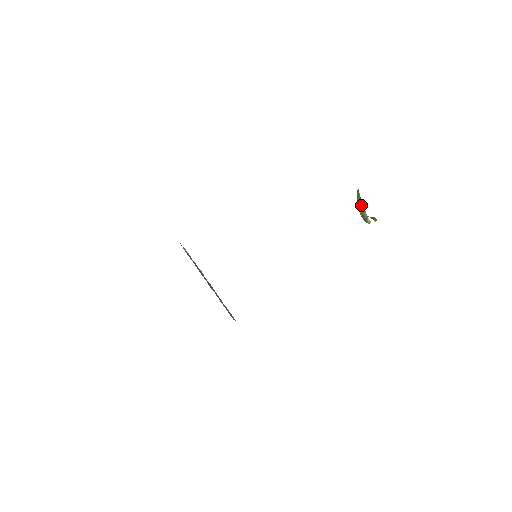
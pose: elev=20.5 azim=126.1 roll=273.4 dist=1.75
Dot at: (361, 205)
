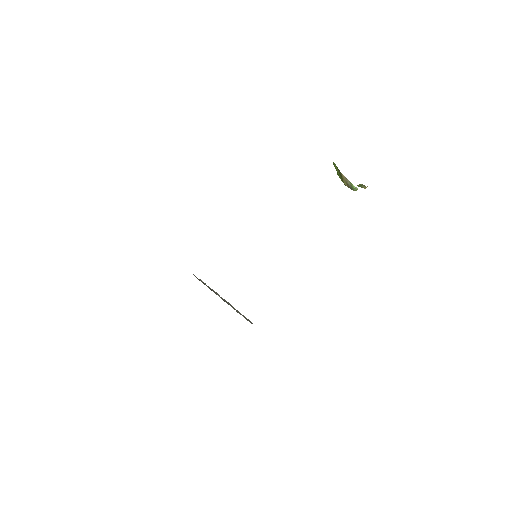
Dot at: (341, 174)
